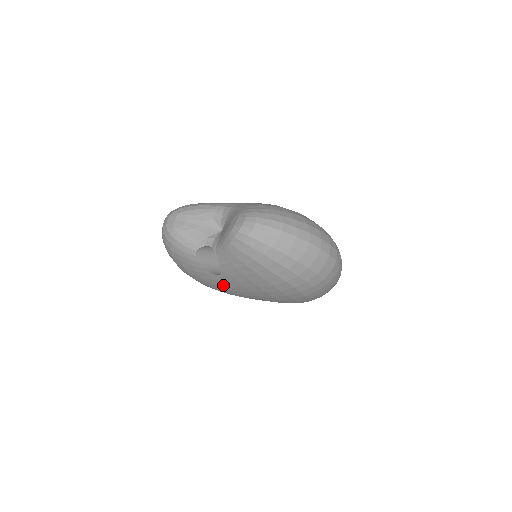
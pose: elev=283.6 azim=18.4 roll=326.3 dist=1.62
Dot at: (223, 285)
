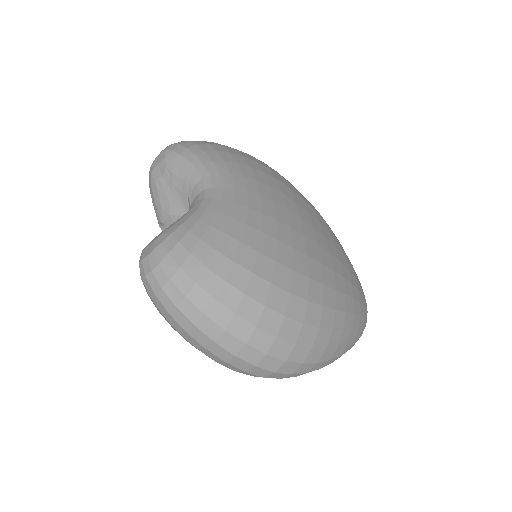
Dot at: occluded
